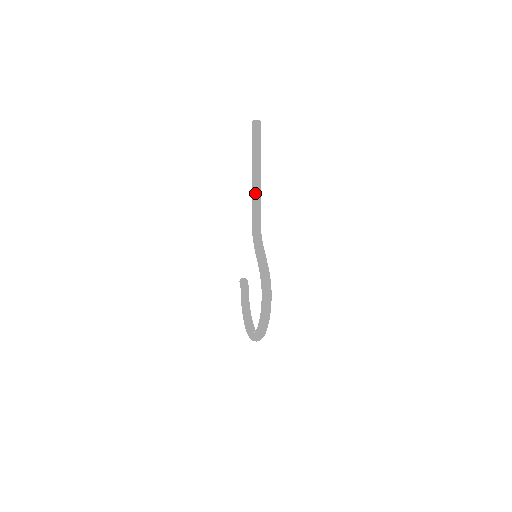
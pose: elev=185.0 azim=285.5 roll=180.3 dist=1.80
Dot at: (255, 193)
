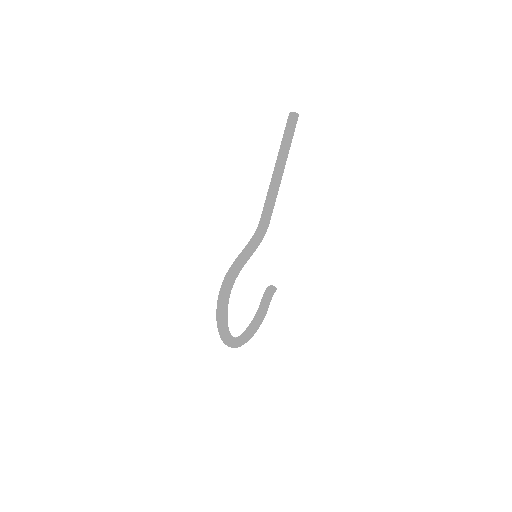
Dot at: (269, 188)
